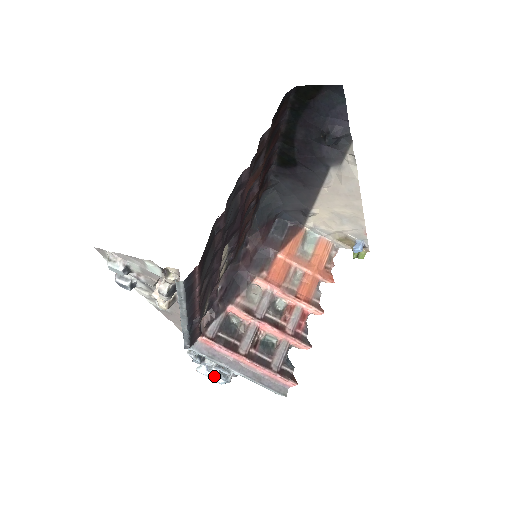
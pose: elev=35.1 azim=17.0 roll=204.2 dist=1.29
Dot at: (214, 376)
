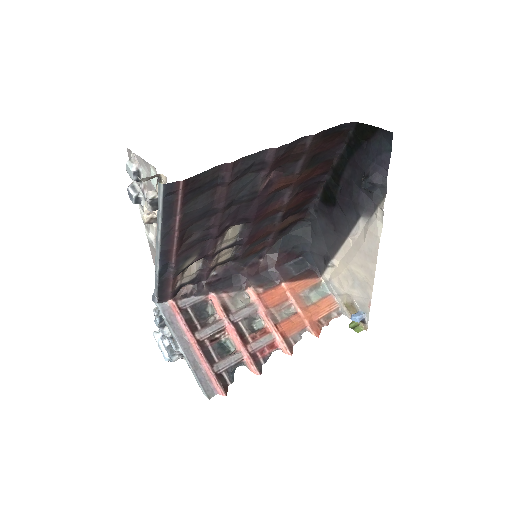
Dot at: (164, 347)
